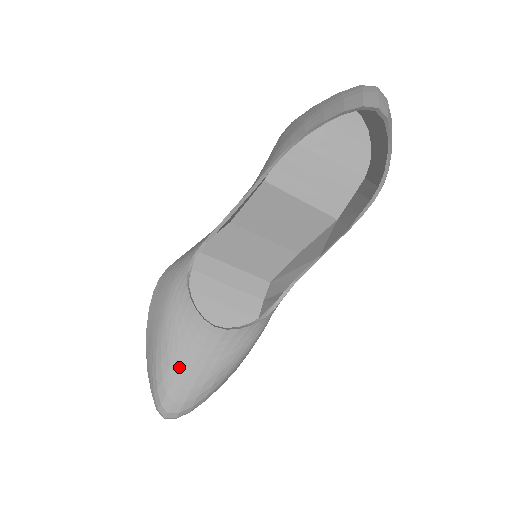
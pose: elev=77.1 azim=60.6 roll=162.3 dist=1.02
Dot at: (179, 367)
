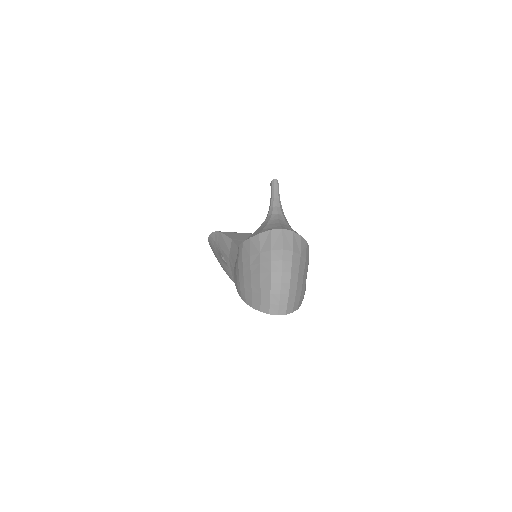
Dot at: occluded
